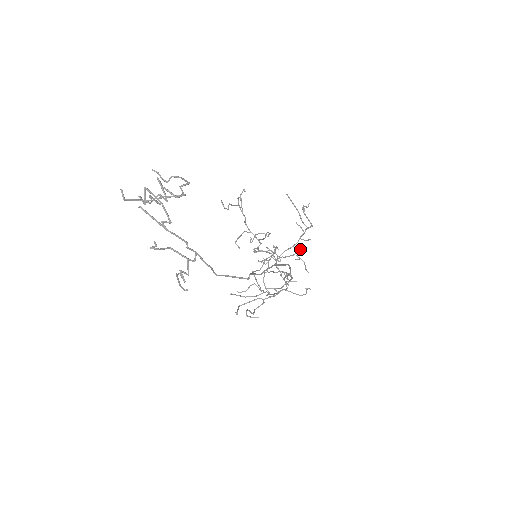
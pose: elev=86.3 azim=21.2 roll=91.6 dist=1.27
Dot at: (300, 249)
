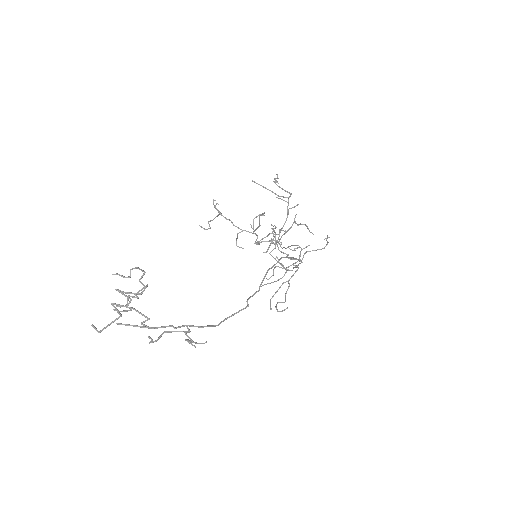
Dot at: (295, 216)
